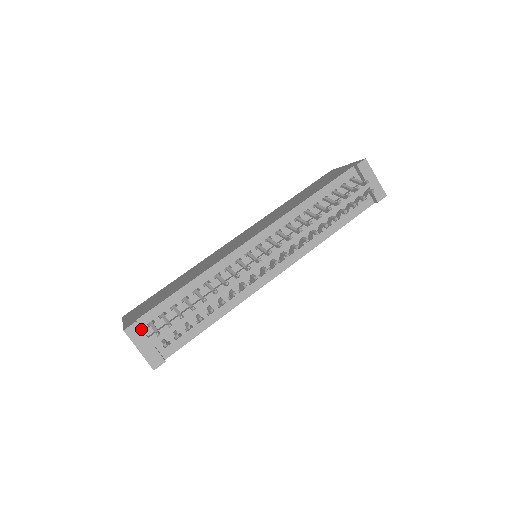
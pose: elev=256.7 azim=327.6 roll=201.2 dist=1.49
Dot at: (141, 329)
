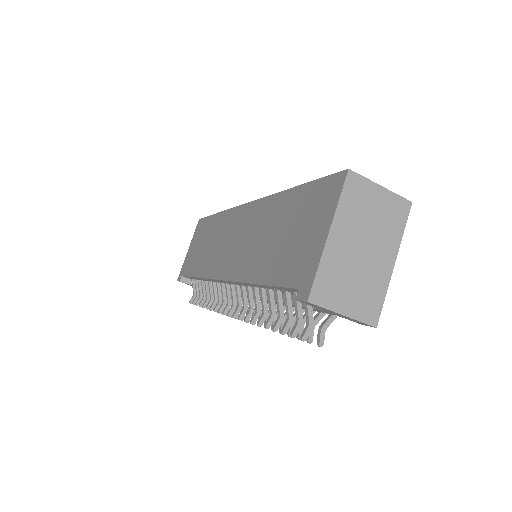
Dot at: occluded
